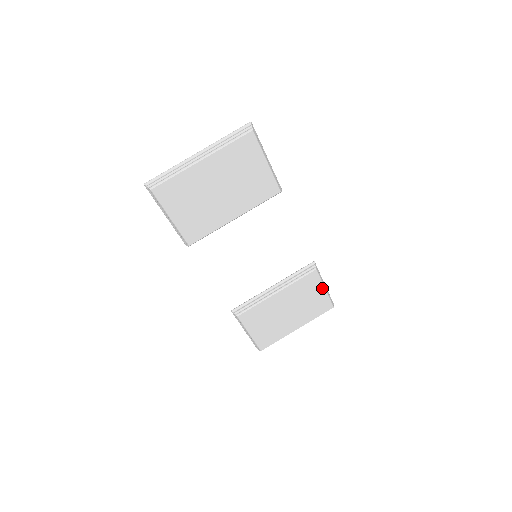
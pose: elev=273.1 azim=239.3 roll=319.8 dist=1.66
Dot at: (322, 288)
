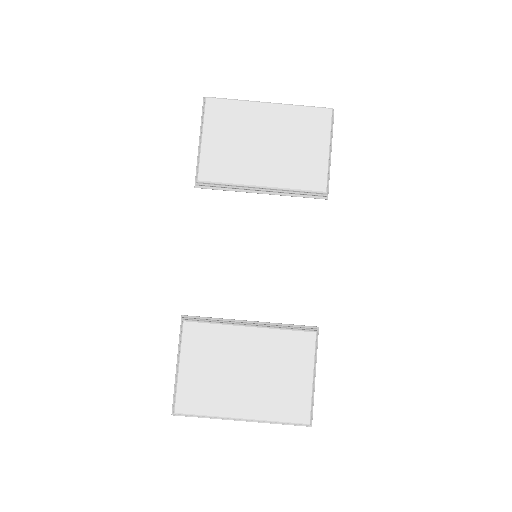
Dot at: (309, 372)
